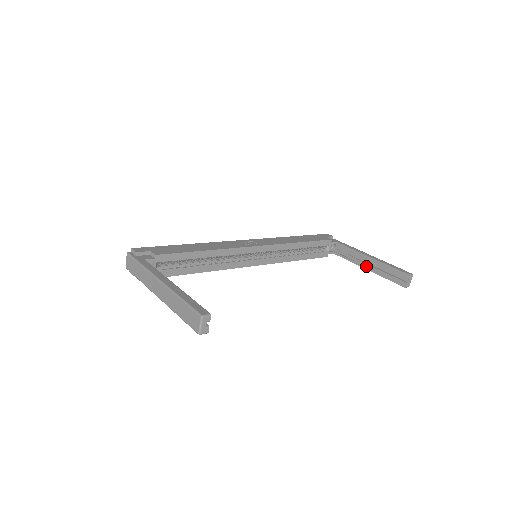
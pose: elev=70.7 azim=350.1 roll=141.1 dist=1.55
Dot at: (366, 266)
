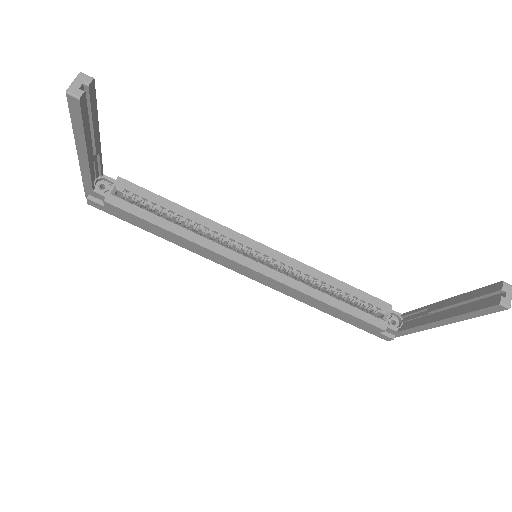
Dot at: (439, 316)
